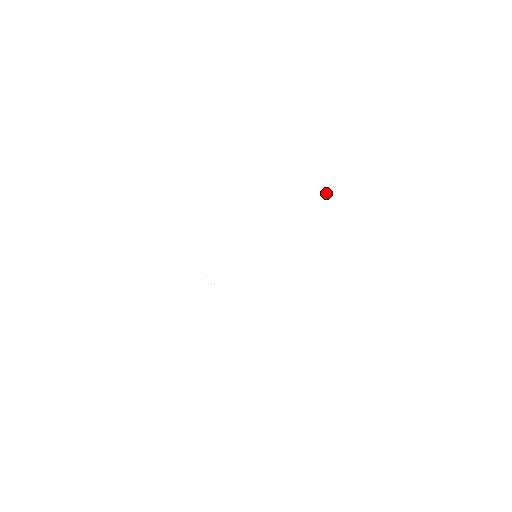
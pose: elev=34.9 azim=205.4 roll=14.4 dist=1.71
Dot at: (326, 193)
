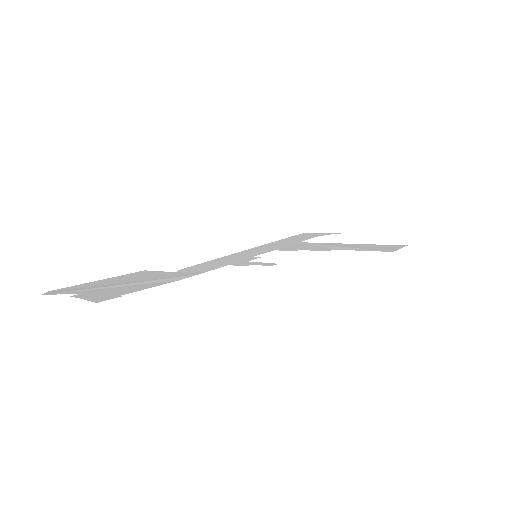
Dot at: (320, 235)
